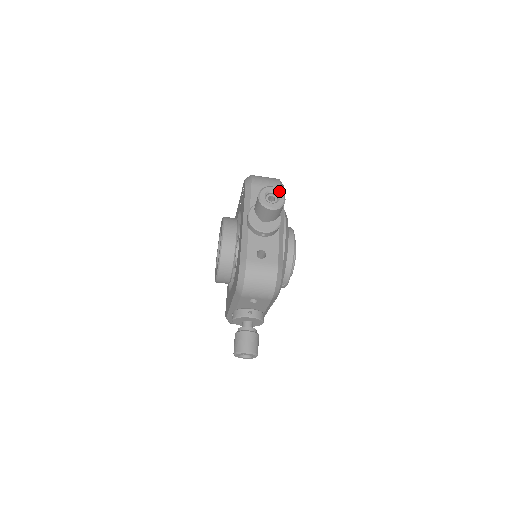
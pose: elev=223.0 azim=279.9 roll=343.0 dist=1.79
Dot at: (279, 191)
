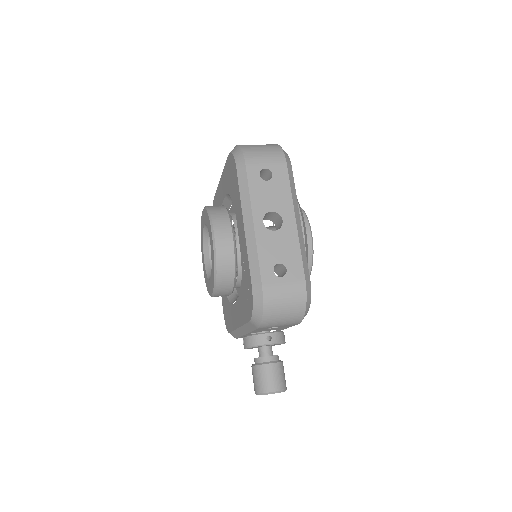
Dot at: occluded
